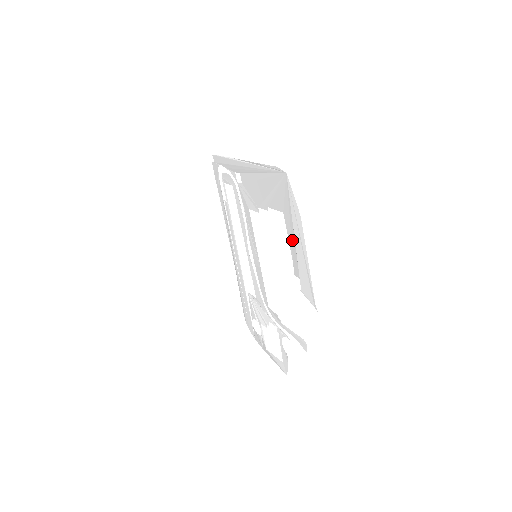
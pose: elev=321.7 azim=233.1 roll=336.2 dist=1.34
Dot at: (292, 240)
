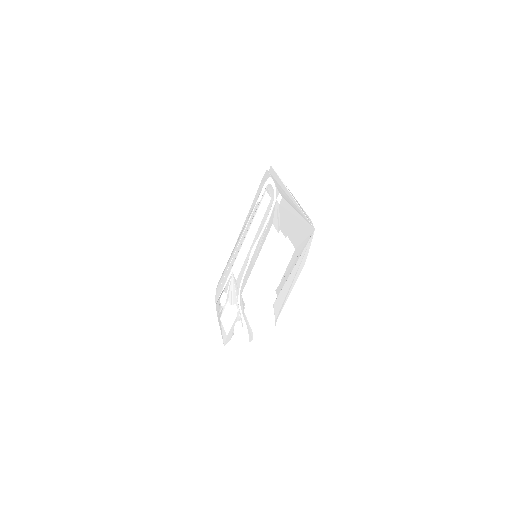
Dot at: (289, 270)
